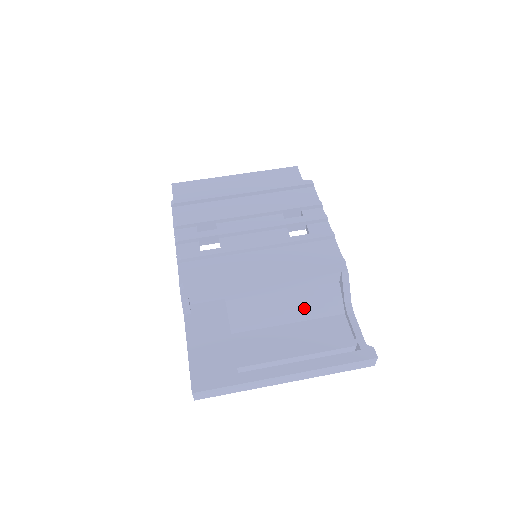
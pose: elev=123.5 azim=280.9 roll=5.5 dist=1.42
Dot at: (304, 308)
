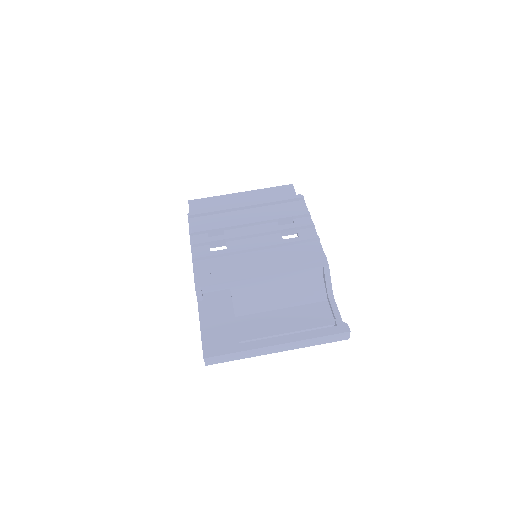
Dot at: (294, 296)
